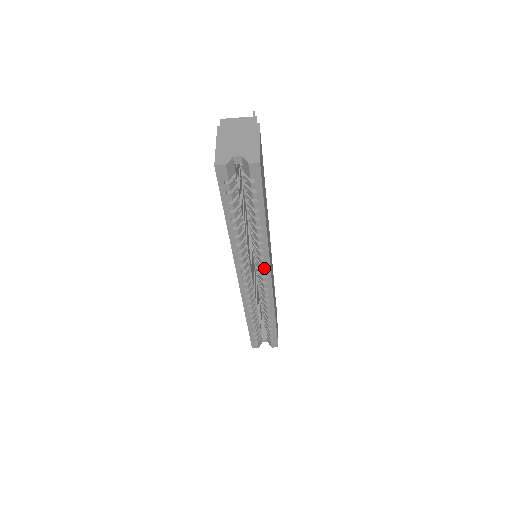
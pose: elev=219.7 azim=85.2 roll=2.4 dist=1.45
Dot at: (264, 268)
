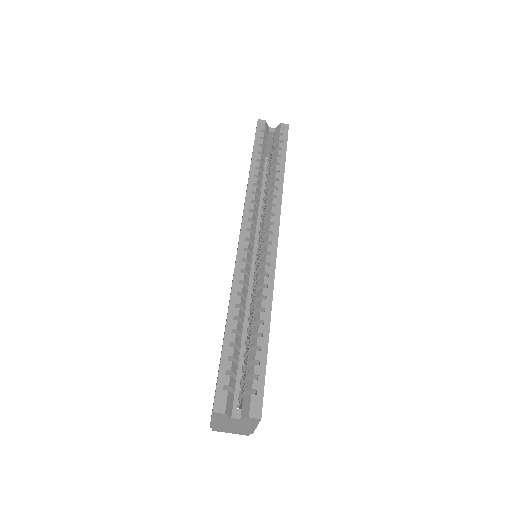
Dot at: (273, 220)
